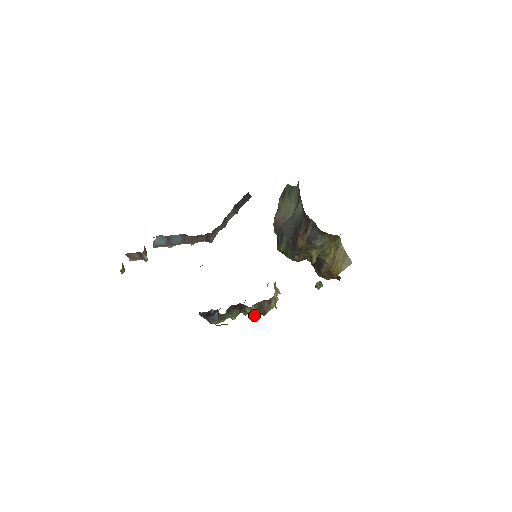
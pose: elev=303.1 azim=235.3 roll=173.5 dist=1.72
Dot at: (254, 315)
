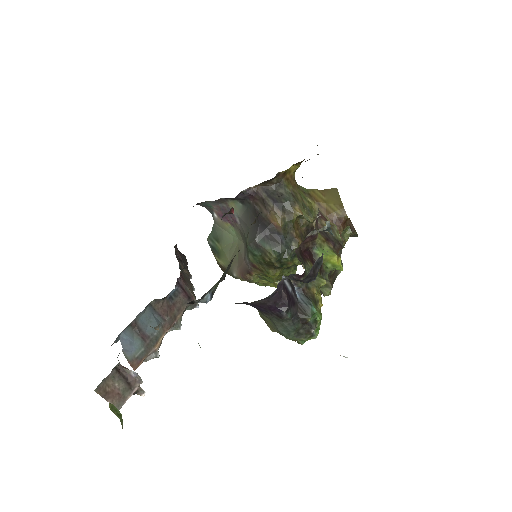
Dot at: (334, 253)
